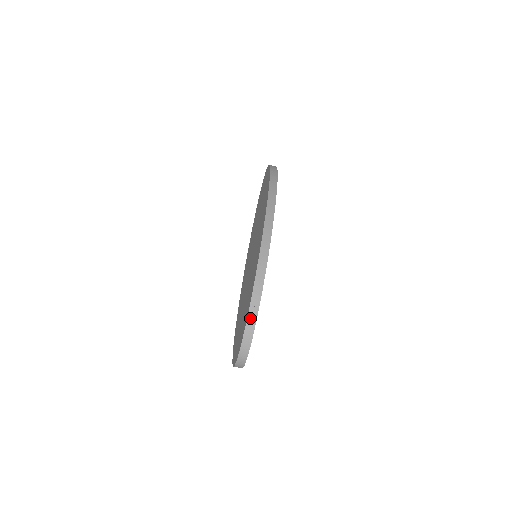
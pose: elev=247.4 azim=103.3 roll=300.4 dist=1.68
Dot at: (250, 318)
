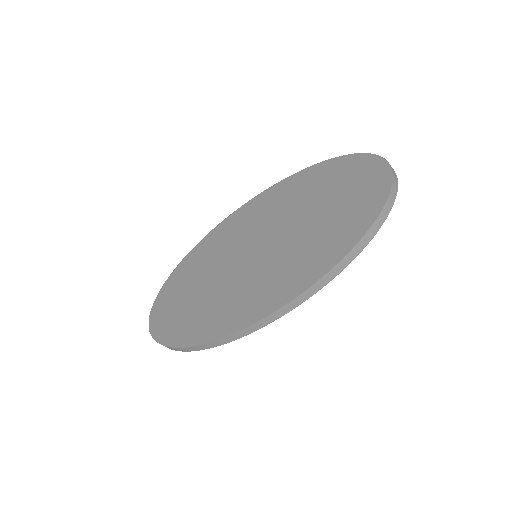
Dot at: (169, 348)
